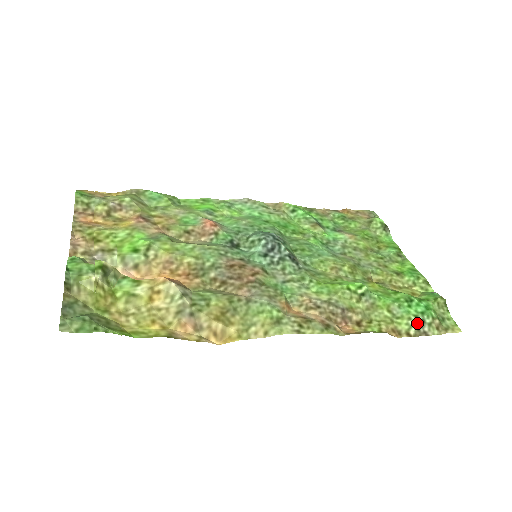
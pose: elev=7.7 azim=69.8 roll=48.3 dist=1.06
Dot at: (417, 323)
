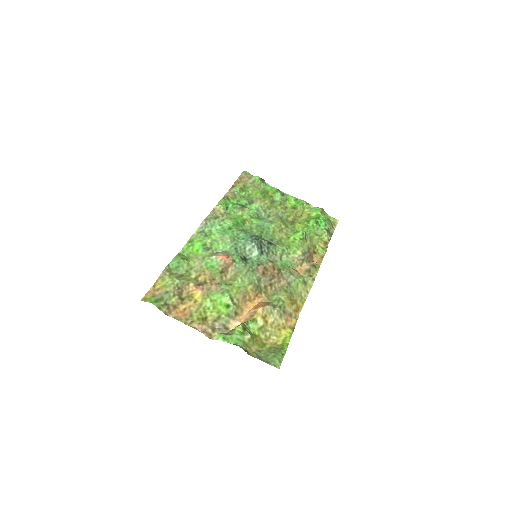
Dot at: (328, 232)
